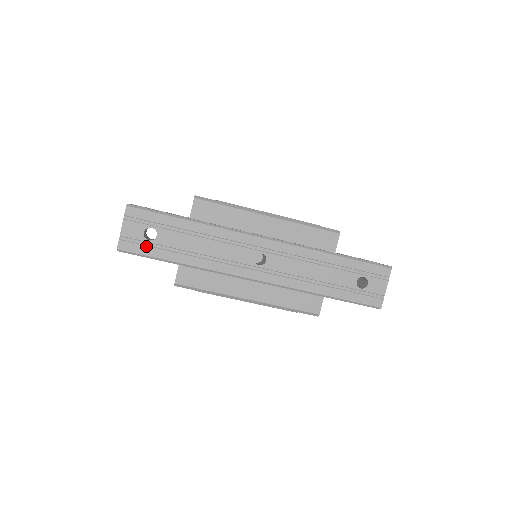
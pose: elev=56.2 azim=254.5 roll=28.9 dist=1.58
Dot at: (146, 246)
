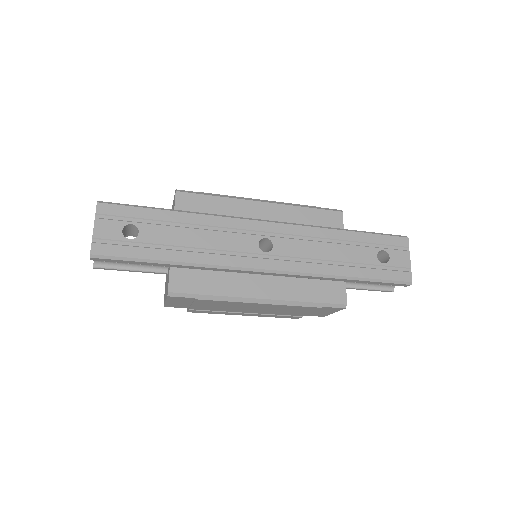
Dot at: (127, 246)
